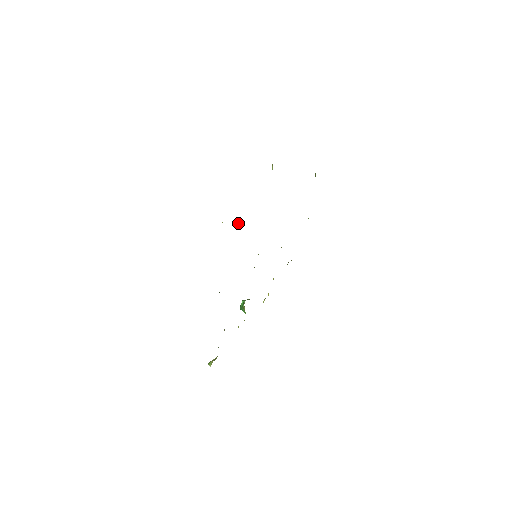
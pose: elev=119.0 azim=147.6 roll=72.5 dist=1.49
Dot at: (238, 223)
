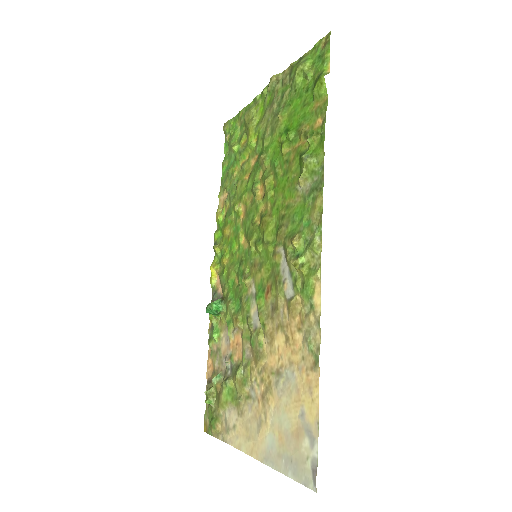
Dot at: (295, 248)
